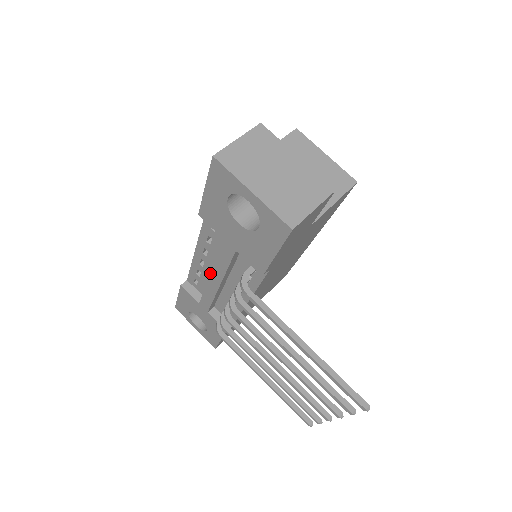
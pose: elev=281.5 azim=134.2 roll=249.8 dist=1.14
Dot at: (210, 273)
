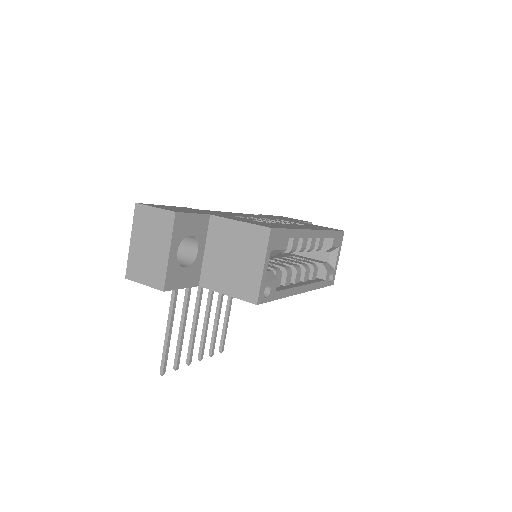
Dot at: occluded
